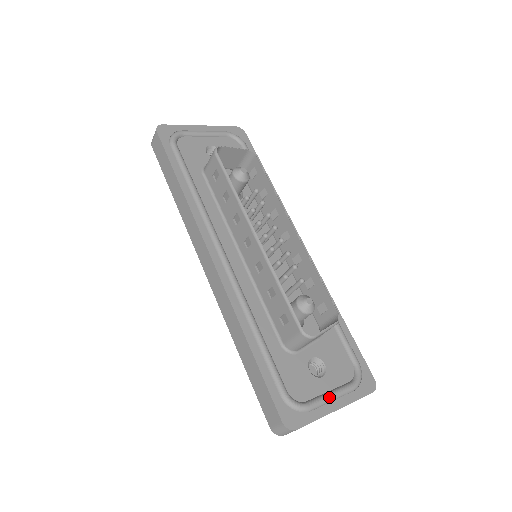
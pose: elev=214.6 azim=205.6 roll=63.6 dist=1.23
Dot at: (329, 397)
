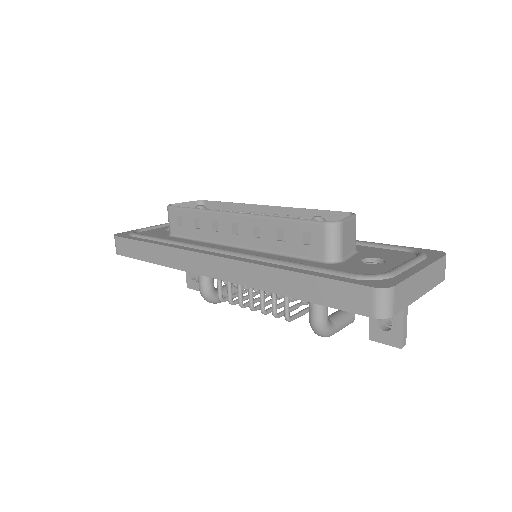
Dot at: (404, 264)
